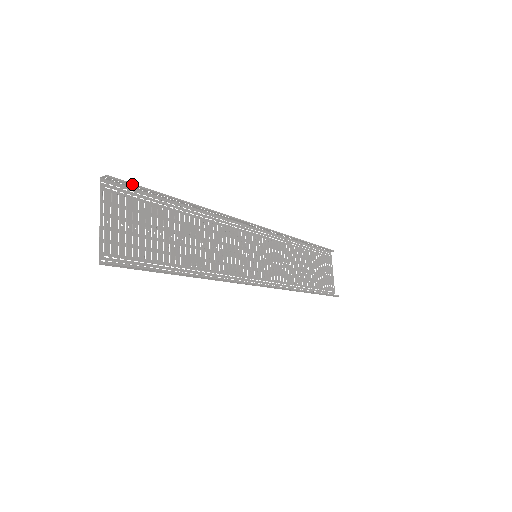
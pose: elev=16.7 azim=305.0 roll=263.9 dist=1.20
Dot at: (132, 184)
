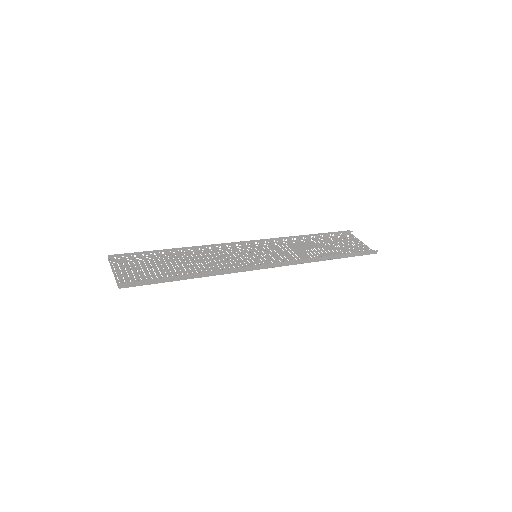
Dot at: (127, 254)
